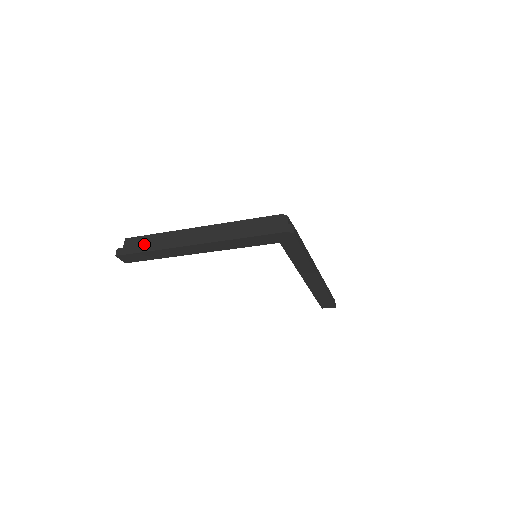
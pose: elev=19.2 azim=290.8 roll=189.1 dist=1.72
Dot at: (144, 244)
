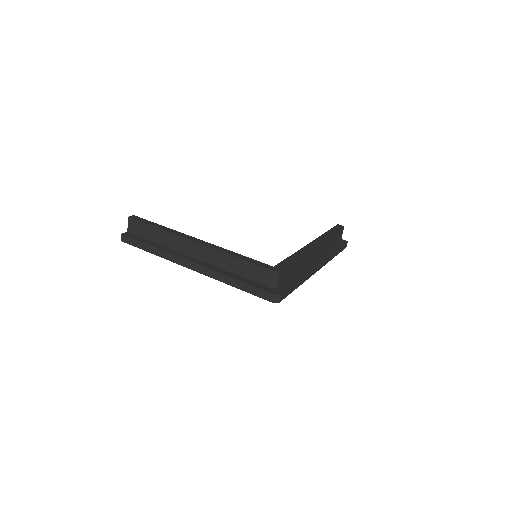
Dot at: (146, 234)
